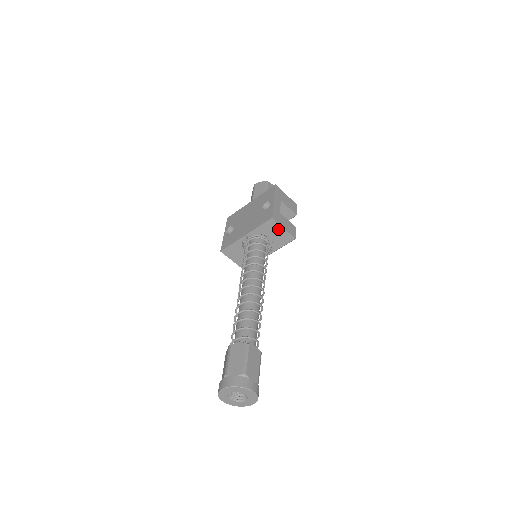
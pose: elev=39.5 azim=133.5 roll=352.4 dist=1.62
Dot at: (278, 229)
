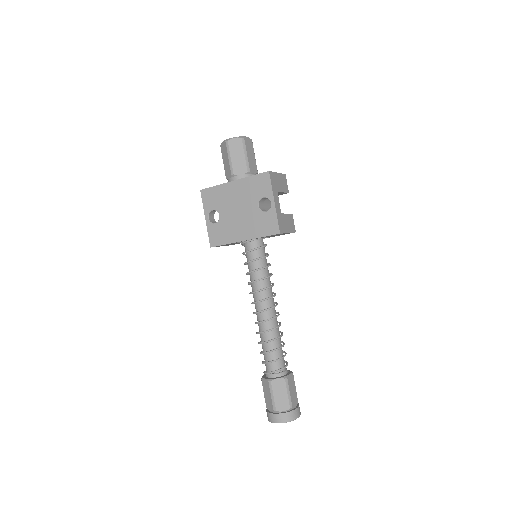
Dot at: occluded
